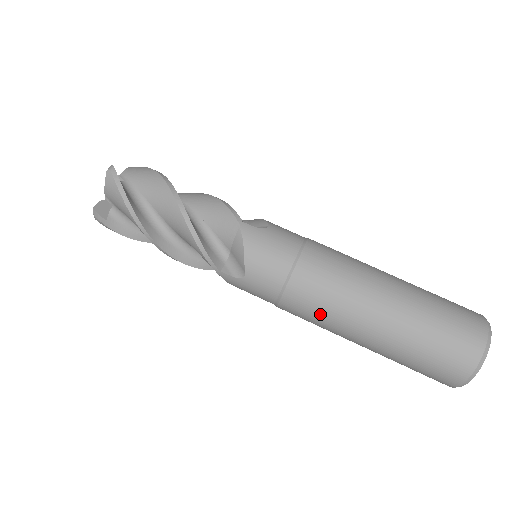
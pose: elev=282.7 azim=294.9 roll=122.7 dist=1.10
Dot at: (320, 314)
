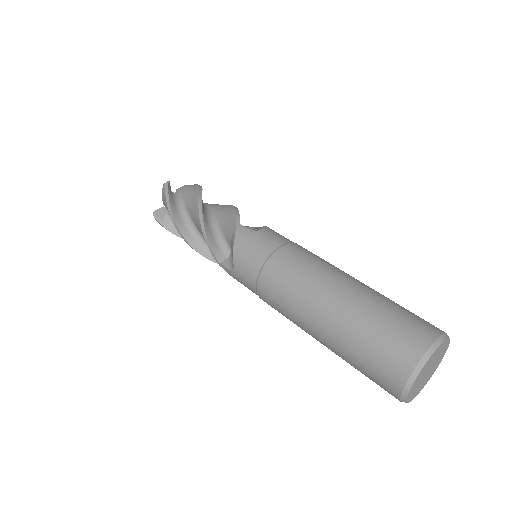
Dot at: (310, 263)
